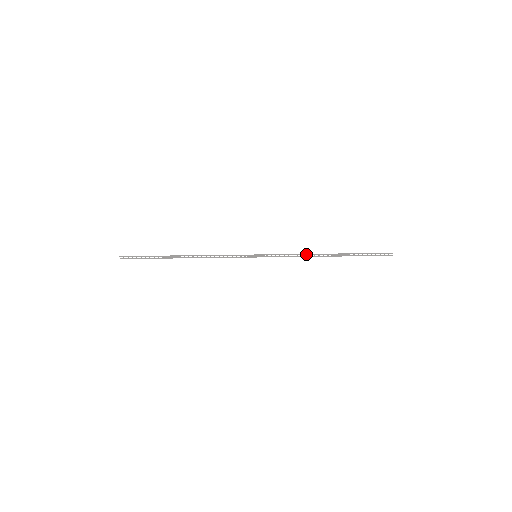
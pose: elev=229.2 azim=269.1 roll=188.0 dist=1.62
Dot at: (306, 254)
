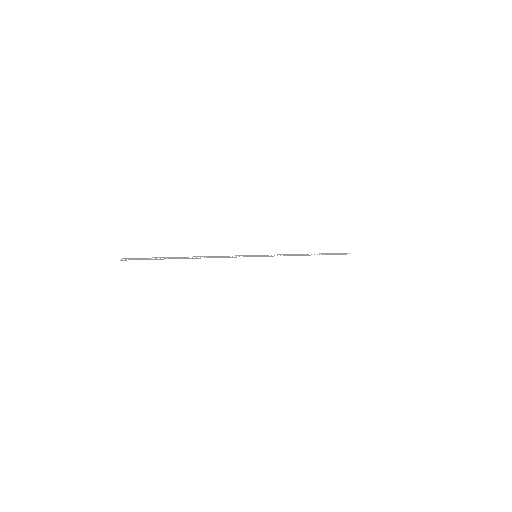
Dot at: (294, 254)
